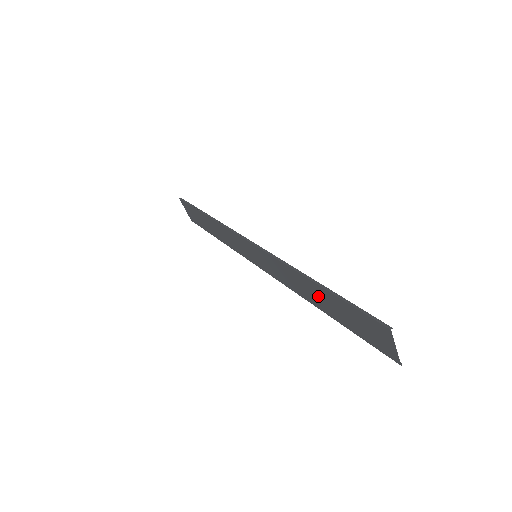
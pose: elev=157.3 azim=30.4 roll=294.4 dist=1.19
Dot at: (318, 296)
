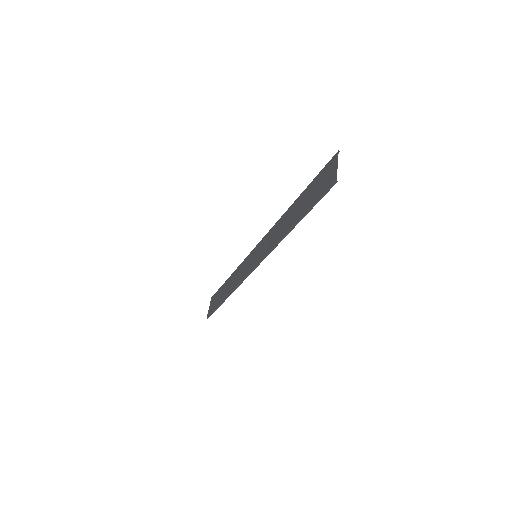
Dot at: (294, 212)
